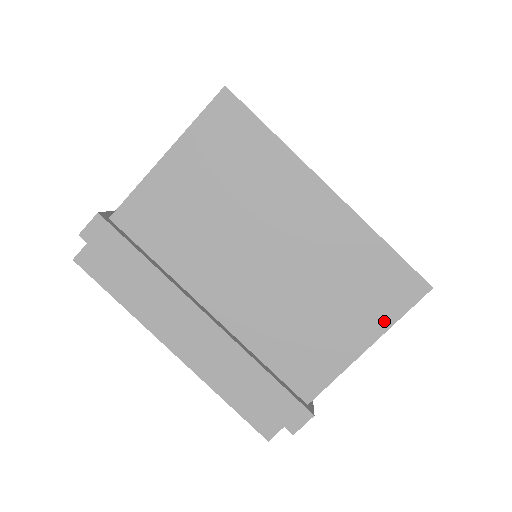
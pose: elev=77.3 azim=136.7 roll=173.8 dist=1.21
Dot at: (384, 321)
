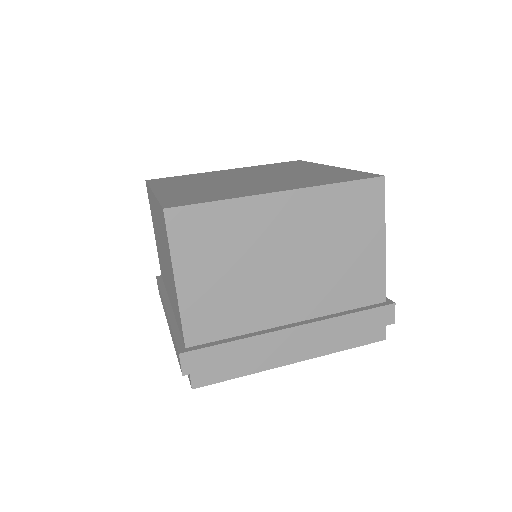
Dot at: (379, 220)
